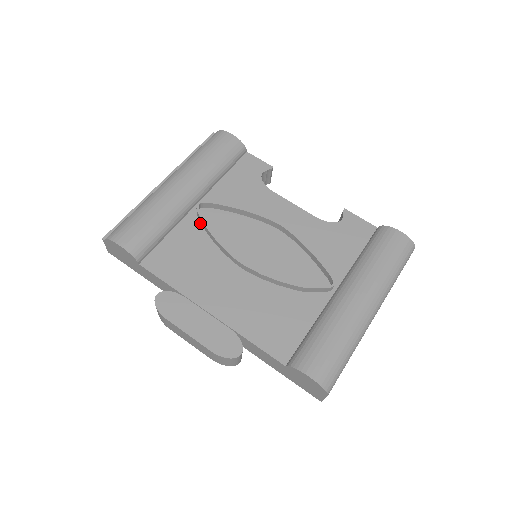
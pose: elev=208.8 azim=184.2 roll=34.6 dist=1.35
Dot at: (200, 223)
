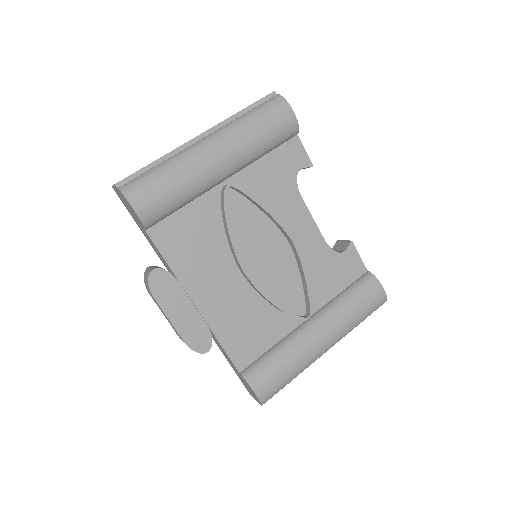
Dot at: (220, 205)
